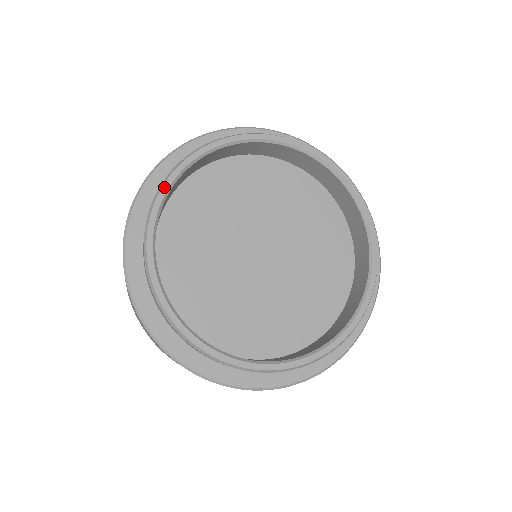
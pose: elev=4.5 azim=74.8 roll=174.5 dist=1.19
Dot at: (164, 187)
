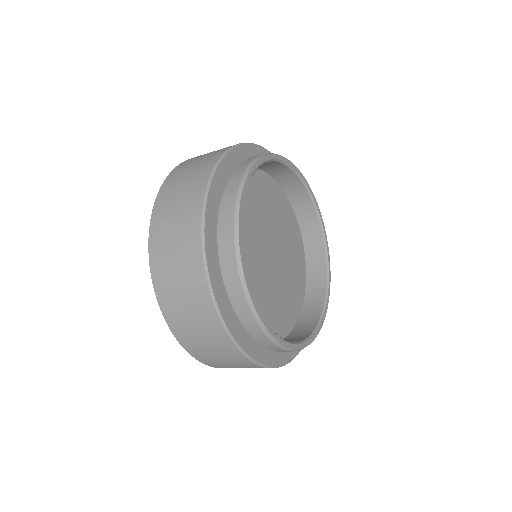
Dot at: (278, 156)
